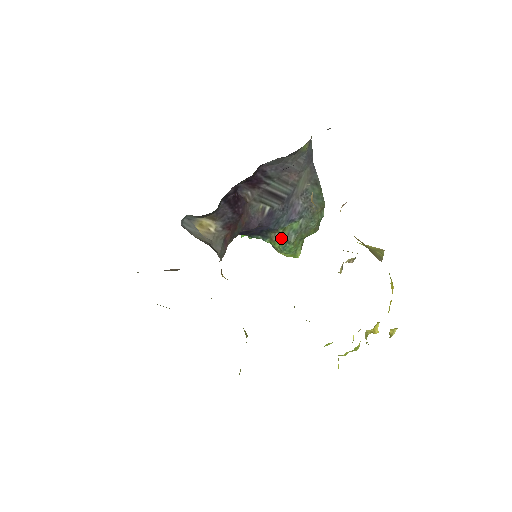
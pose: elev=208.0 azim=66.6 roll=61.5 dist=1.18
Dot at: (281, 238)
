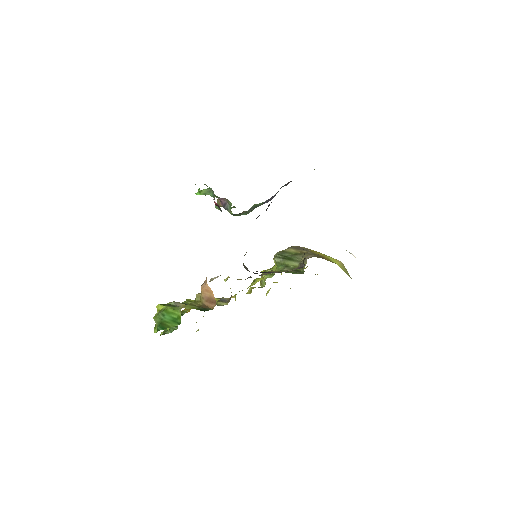
Dot at: occluded
